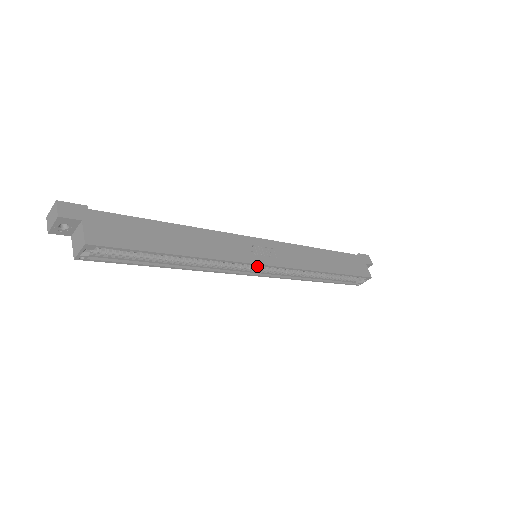
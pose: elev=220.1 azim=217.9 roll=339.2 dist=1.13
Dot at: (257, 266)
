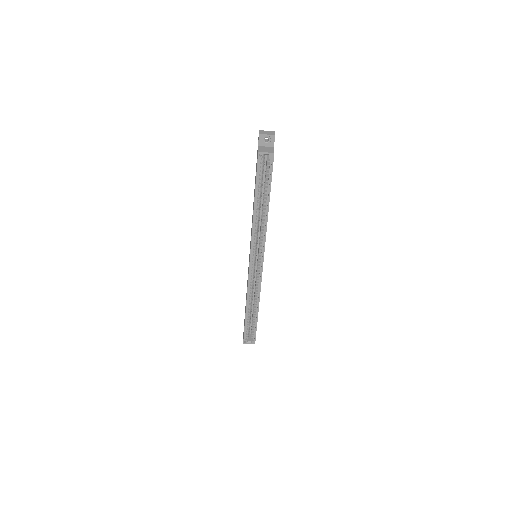
Dot at: (255, 259)
